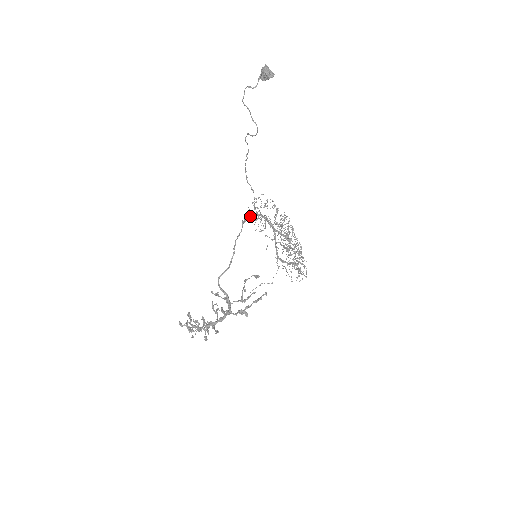
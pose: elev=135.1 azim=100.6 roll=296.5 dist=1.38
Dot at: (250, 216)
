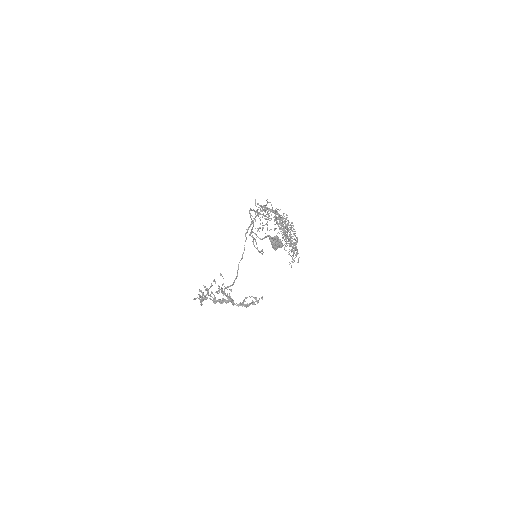
Dot at: occluded
